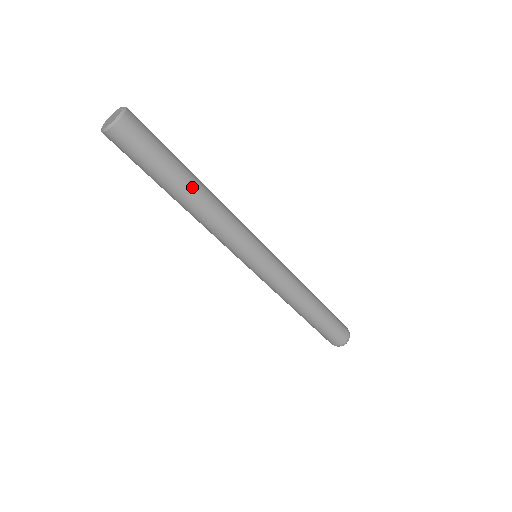
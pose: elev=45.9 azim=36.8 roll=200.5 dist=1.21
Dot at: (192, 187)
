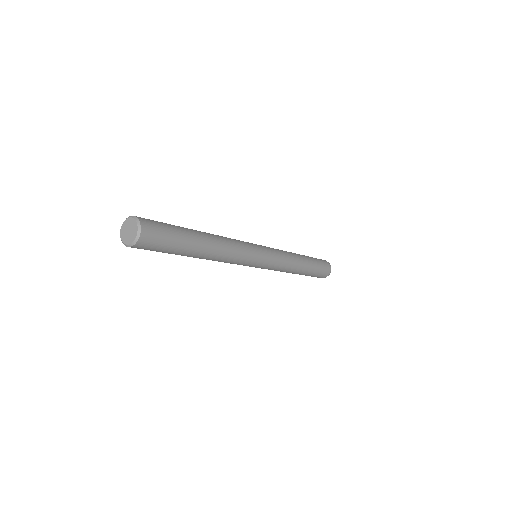
Dot at: (199, 254)
